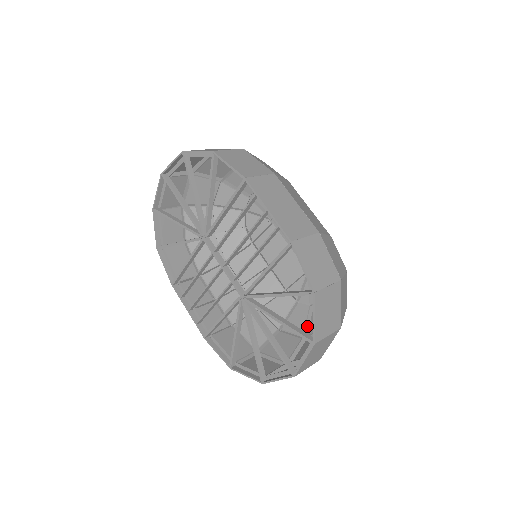
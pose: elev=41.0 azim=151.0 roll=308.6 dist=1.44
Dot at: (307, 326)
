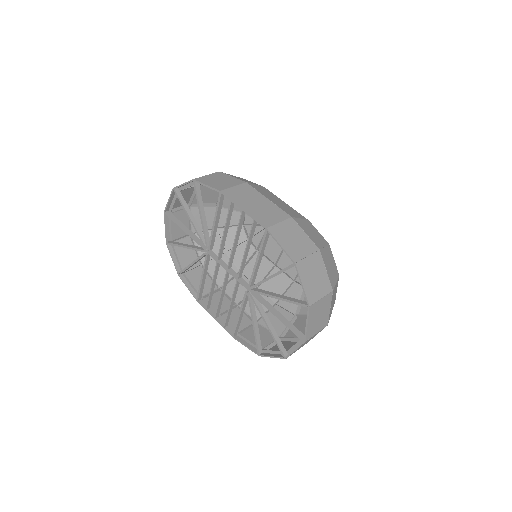
Dot at: occluded
